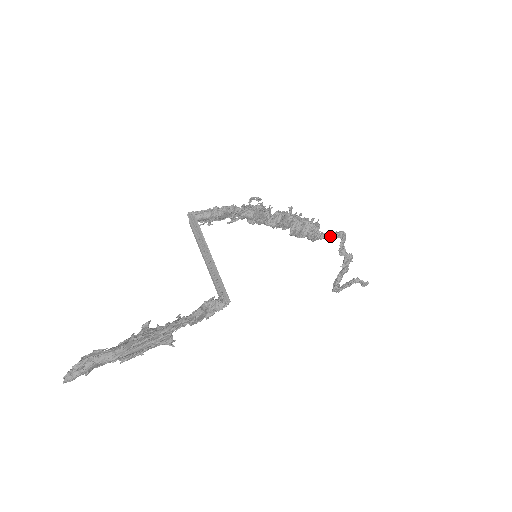
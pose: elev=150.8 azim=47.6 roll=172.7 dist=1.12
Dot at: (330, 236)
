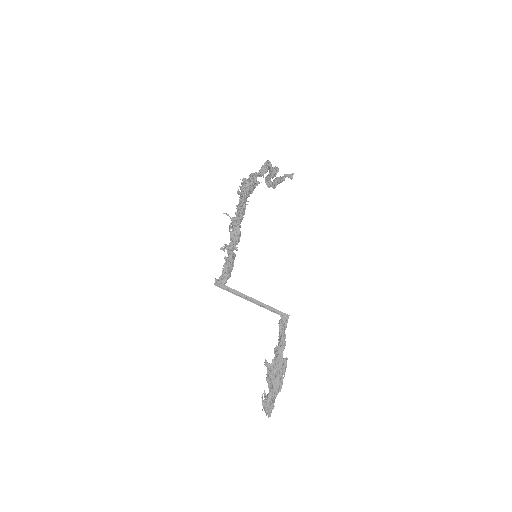
Dot at: (262, 174)
